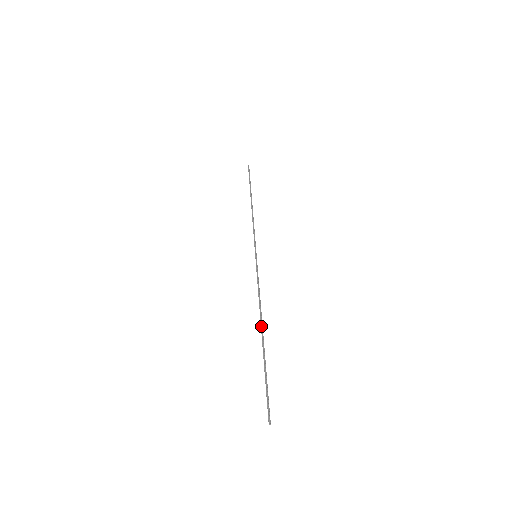
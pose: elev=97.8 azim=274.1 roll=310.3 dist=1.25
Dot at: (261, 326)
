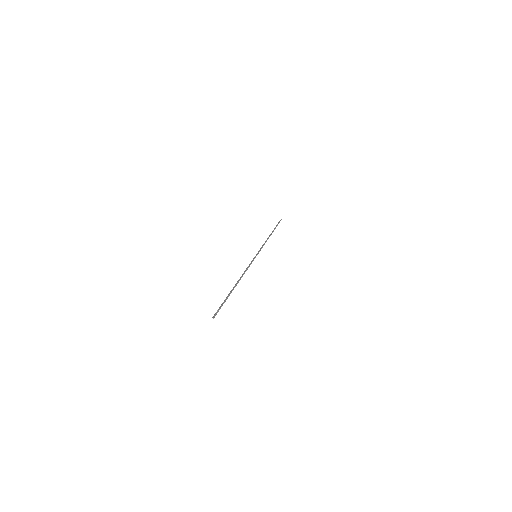
Dot at: (238, 282)
